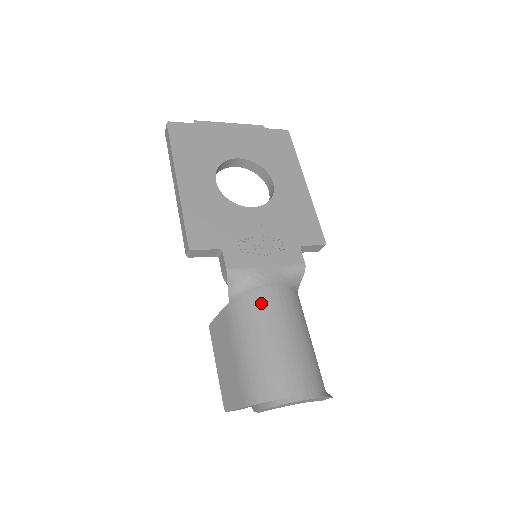
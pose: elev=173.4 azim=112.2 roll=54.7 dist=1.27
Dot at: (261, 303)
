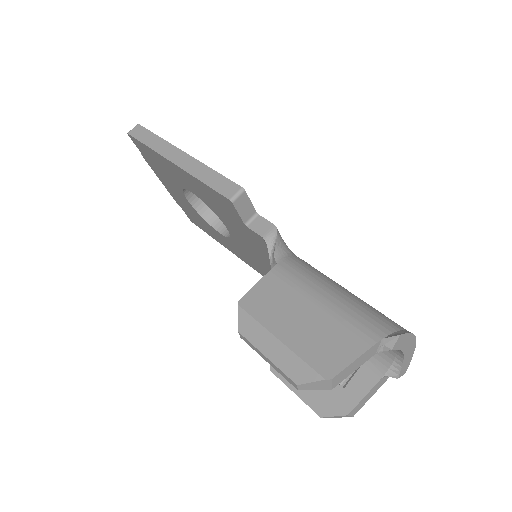
Dot at: occluded
